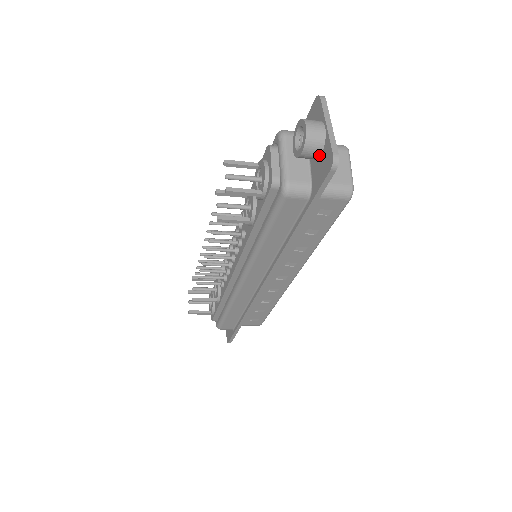
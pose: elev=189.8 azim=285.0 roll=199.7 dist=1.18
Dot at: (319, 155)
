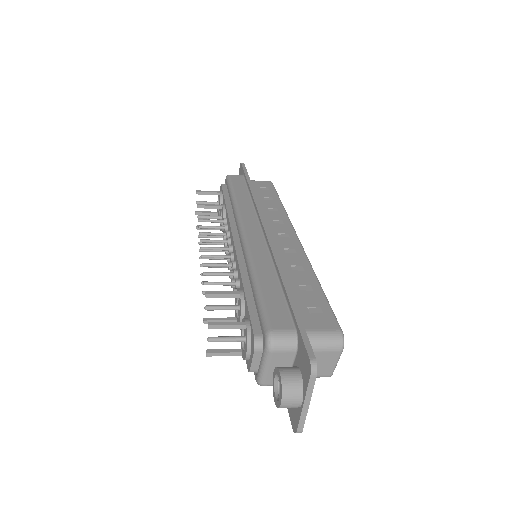
Dot at: occluded
